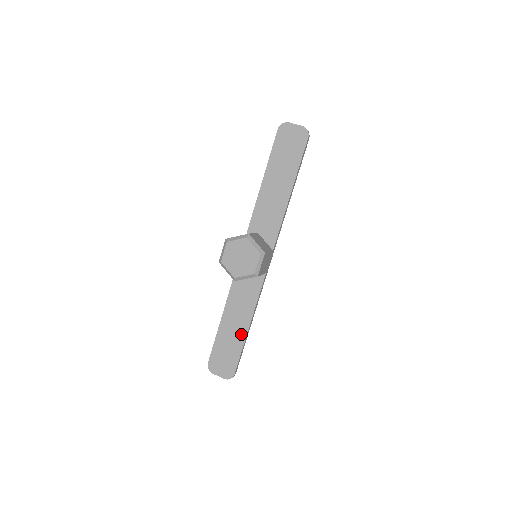
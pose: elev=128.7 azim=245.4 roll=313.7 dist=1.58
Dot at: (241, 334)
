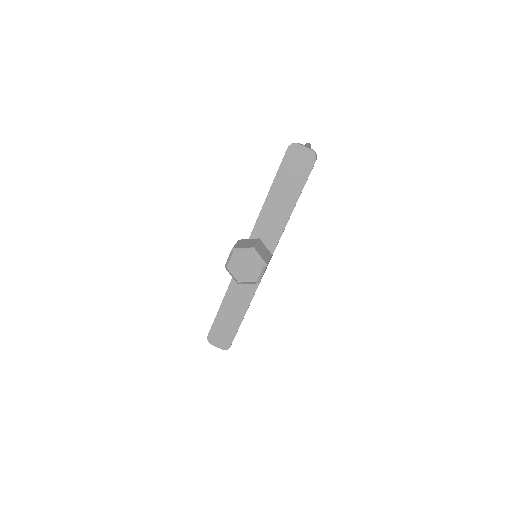
Dot at: (238, 318)
